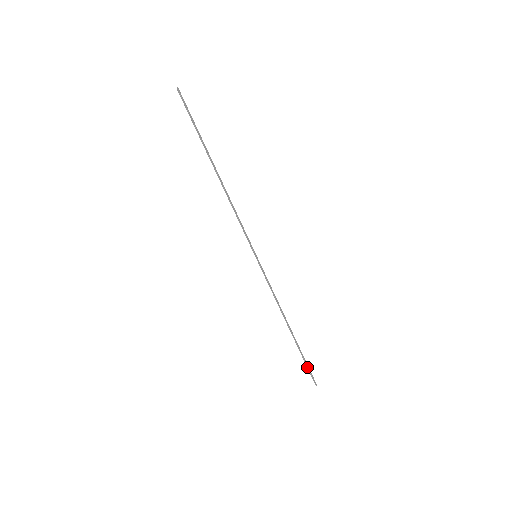
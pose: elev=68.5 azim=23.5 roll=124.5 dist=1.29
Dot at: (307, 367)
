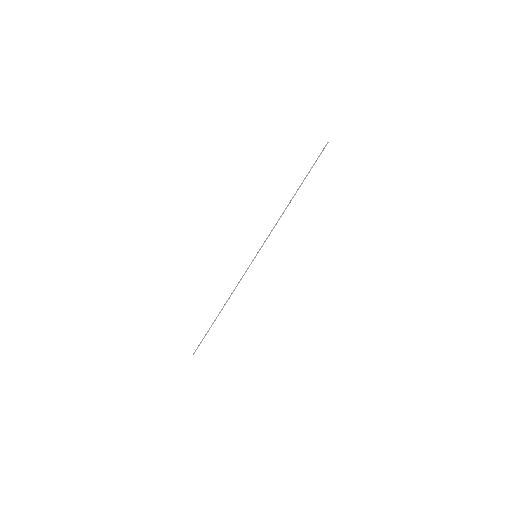
Dot at: (202, 340)
